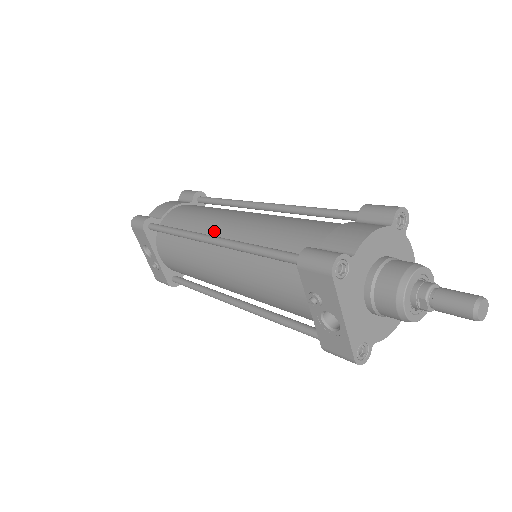
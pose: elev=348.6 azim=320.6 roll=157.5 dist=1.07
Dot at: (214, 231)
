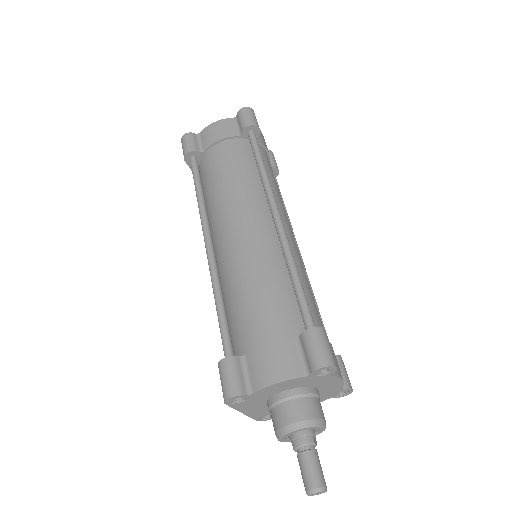
Dot at: (219, 227)
